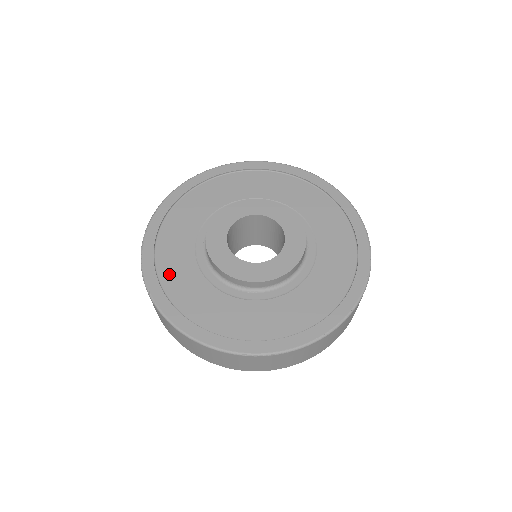
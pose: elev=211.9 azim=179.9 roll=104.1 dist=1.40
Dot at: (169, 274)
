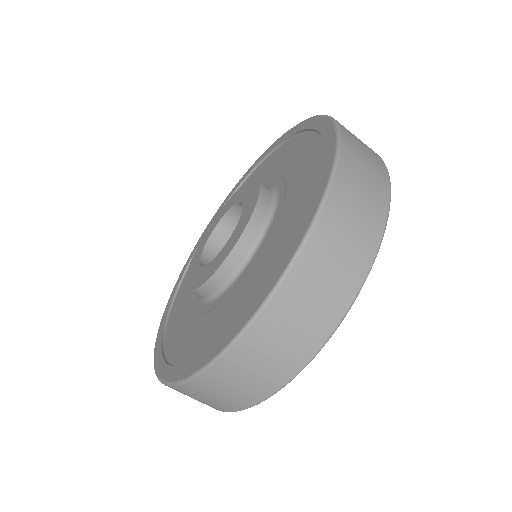
Dot at: (184, 352)
